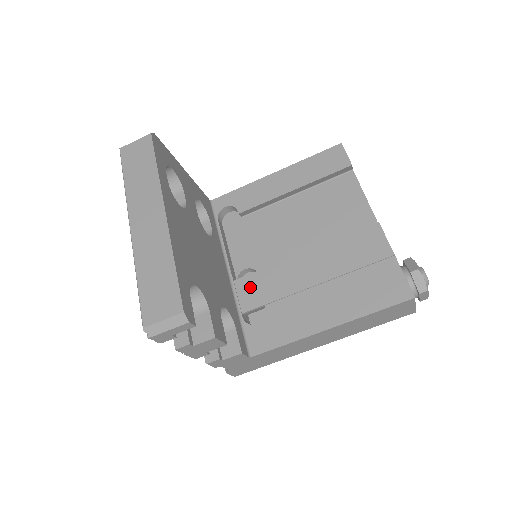
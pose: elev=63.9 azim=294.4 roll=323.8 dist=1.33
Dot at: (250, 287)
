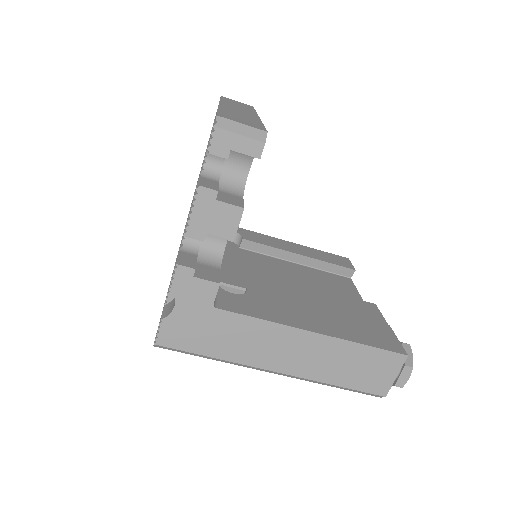
Dot at: (235, 273)
